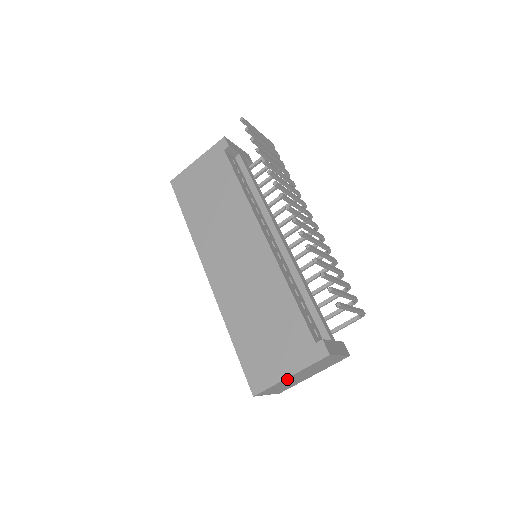
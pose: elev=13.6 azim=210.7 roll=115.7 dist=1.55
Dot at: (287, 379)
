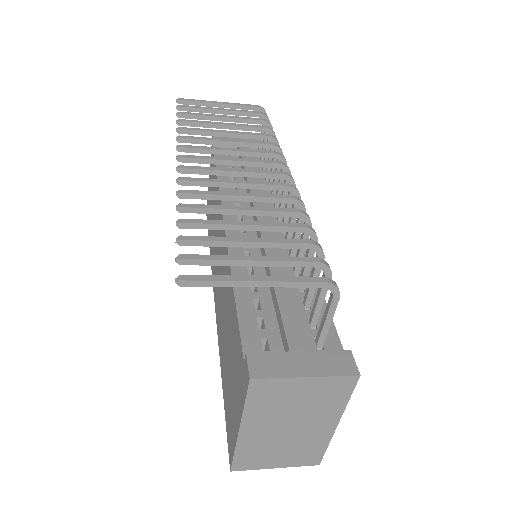
Dot at: (248, 436)
